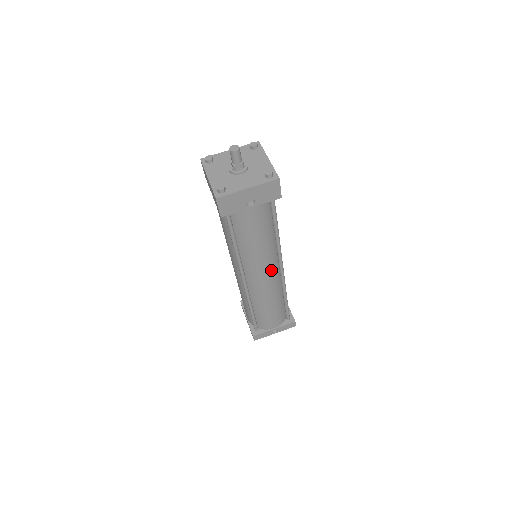
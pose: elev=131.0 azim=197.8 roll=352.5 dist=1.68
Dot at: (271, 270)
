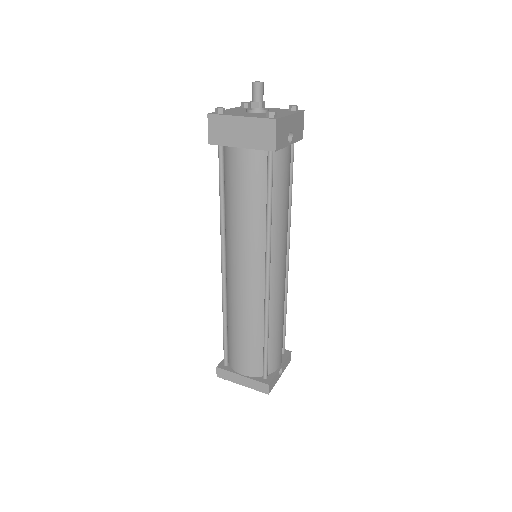
Dot at: occluded
